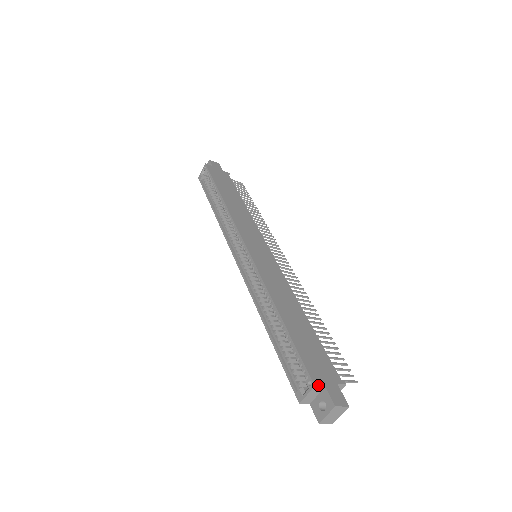
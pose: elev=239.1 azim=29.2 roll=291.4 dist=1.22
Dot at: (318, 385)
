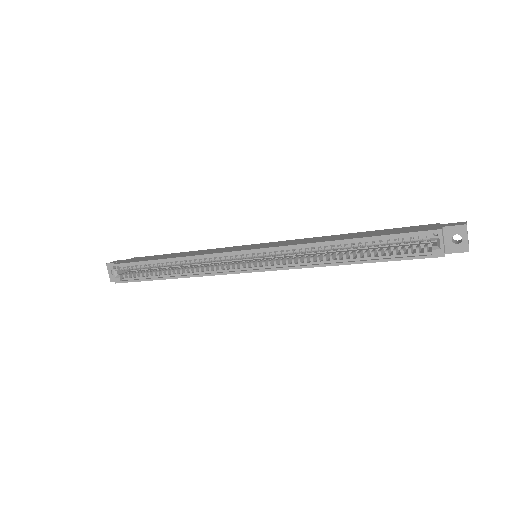
Dot at: (441, 228)
